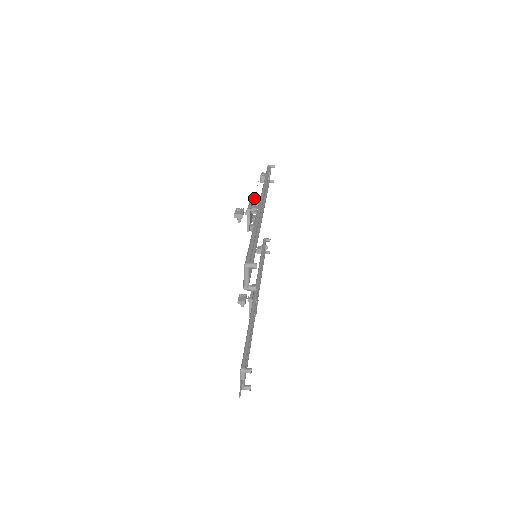
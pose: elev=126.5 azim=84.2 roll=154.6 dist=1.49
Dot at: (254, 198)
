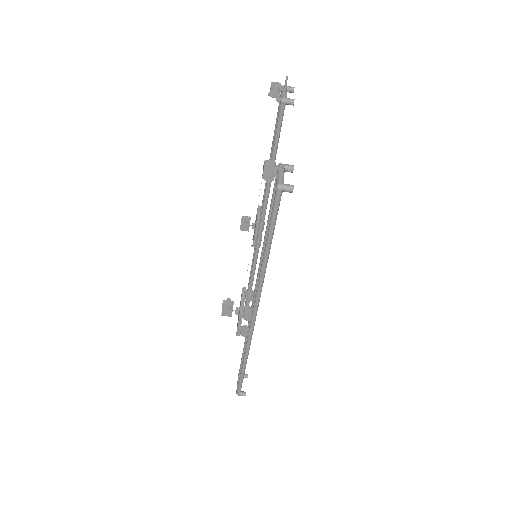
Dot at: (244, 317)
